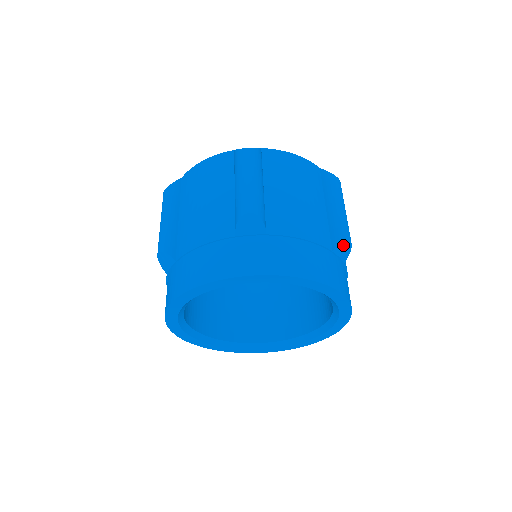
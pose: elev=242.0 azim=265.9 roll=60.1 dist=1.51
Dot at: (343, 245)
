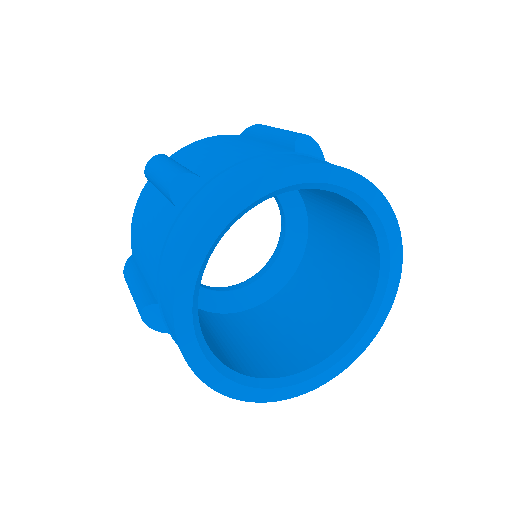
Dot at: (302, 142)
